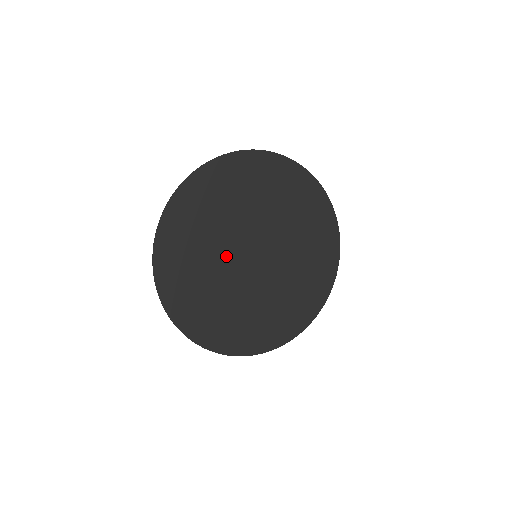
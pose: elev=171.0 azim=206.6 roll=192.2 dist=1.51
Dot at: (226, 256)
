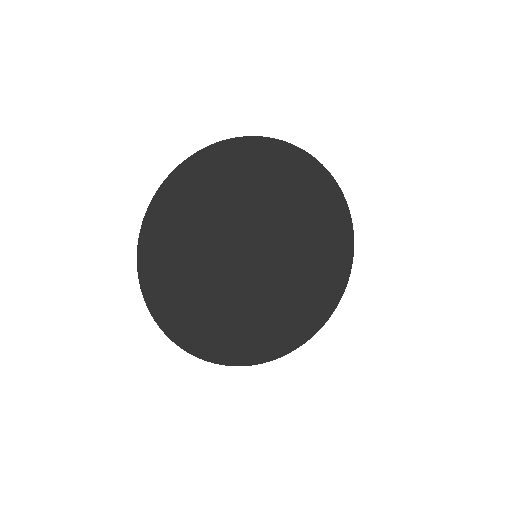
Dot at: (222, 266)
